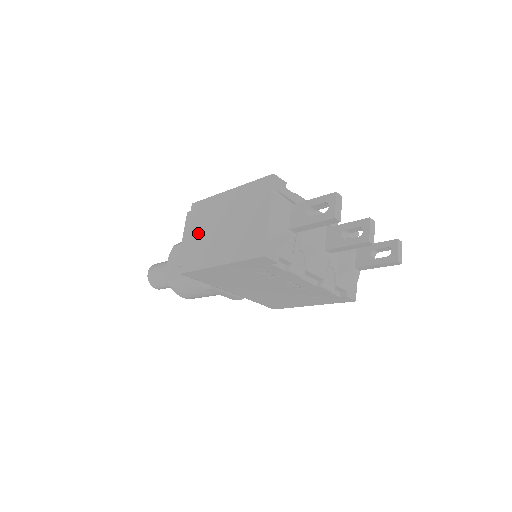
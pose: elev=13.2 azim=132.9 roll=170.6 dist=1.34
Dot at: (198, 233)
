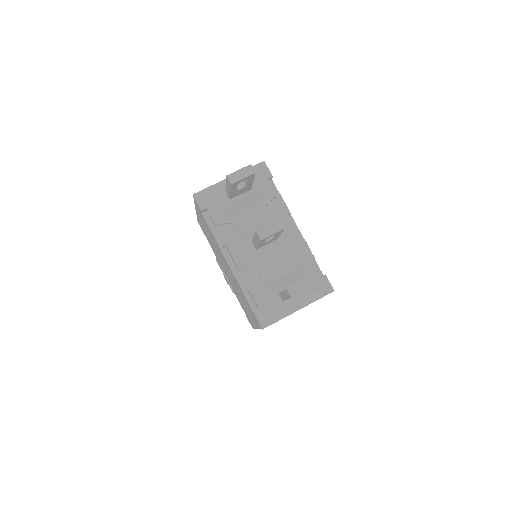
Dot at: occluded
